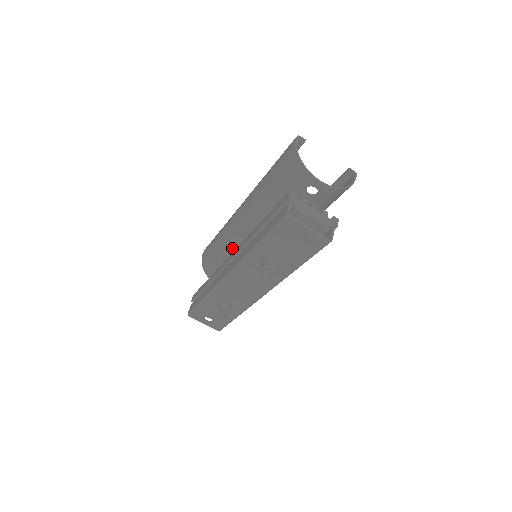
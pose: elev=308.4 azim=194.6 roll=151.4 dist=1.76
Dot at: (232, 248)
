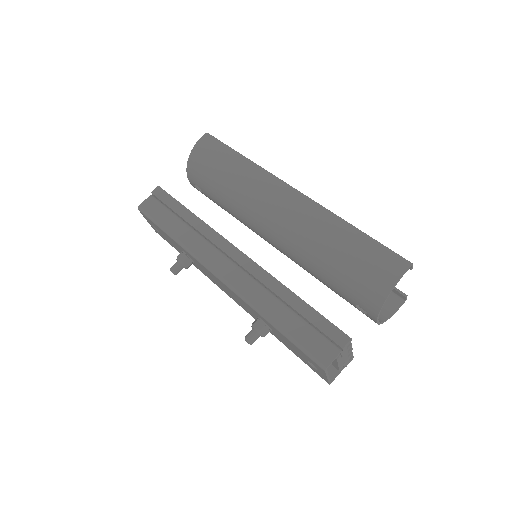
Dot at: (240, 205)
